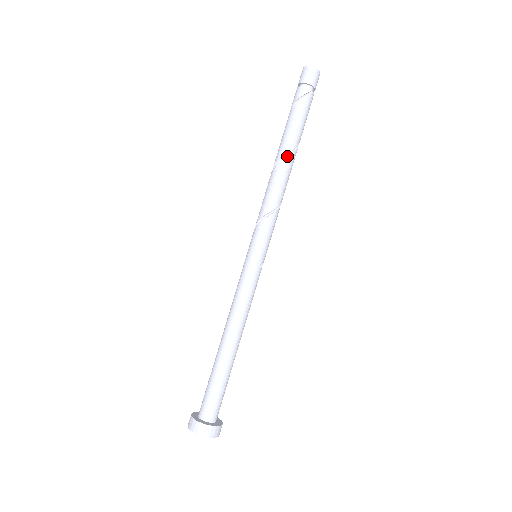
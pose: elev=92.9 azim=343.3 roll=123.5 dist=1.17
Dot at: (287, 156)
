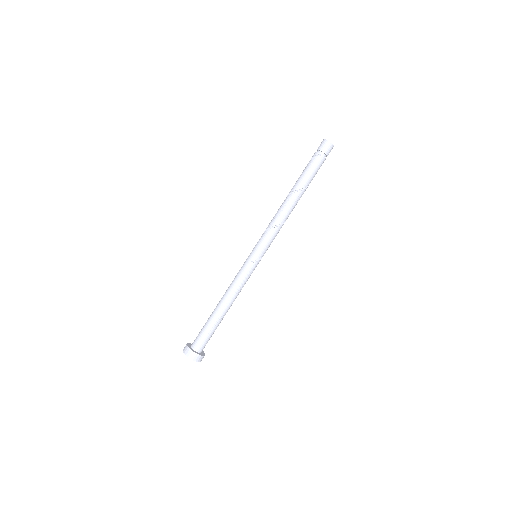
Dot at: (290, 194)
